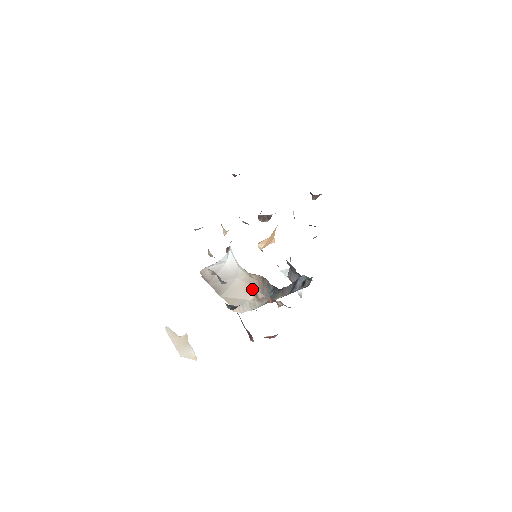
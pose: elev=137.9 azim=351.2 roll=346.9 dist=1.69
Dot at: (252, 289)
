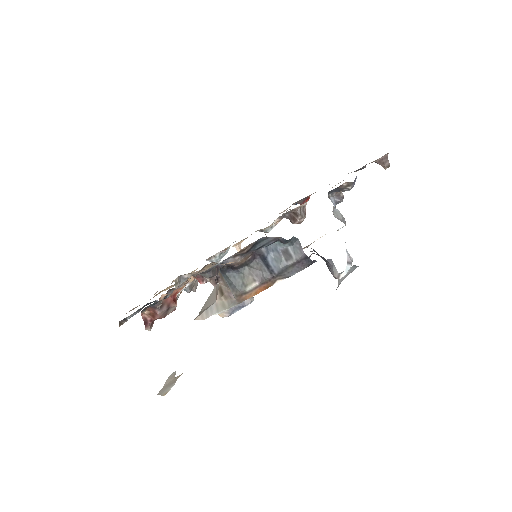
Dot at: (218, 287)
